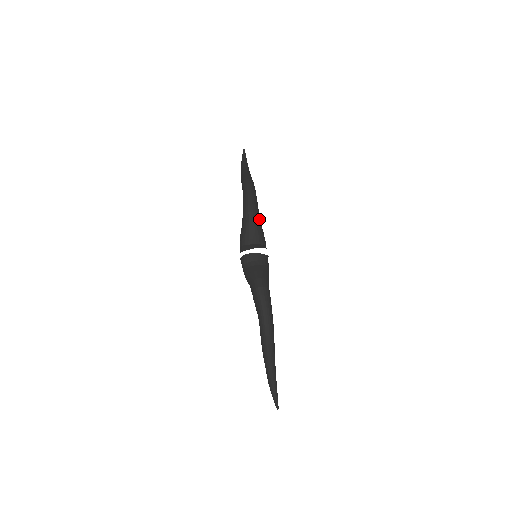
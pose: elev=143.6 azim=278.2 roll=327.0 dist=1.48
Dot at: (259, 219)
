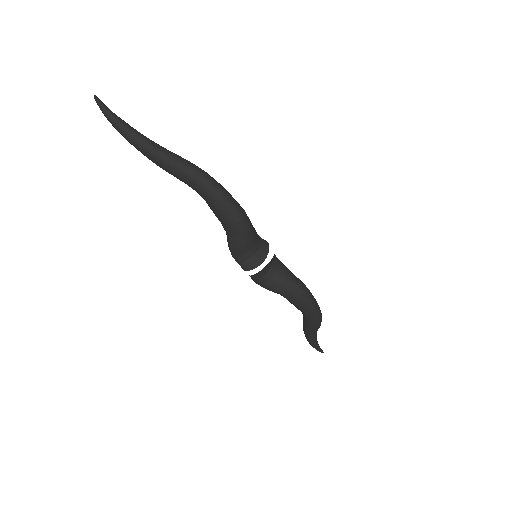
Dot at: (247, 216)
